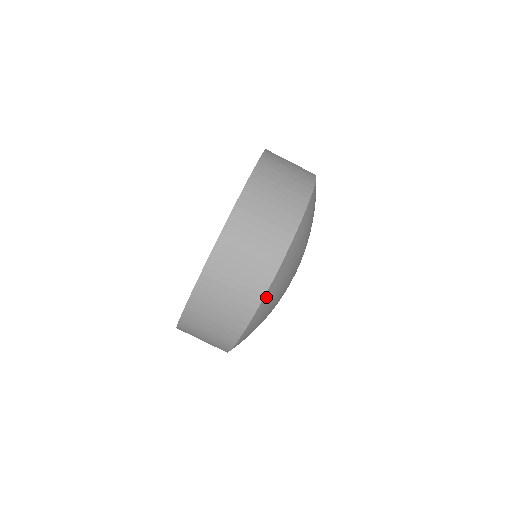
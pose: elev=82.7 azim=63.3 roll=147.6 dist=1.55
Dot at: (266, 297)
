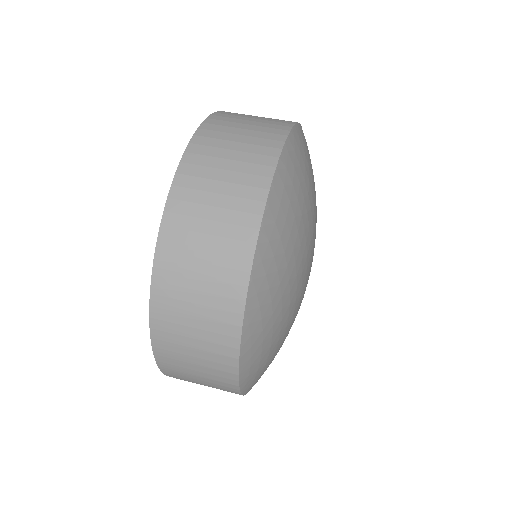
Dot at: (263, 236)
